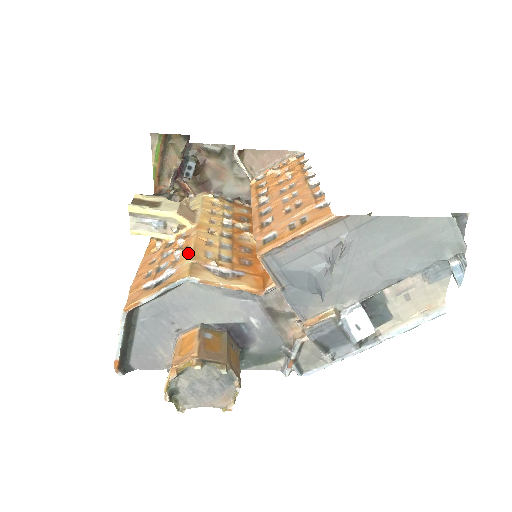
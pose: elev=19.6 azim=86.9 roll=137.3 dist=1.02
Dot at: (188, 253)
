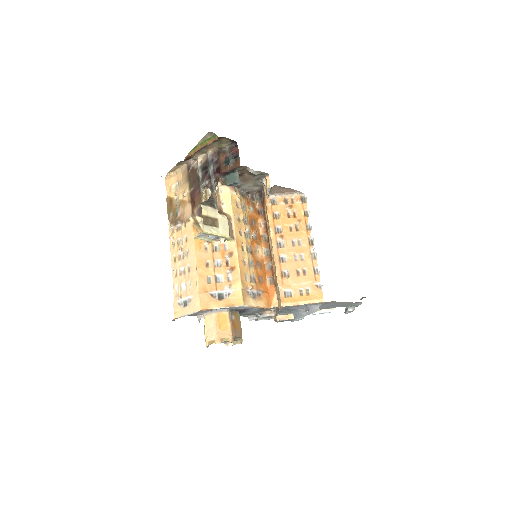
Dot at: (238, 278)
